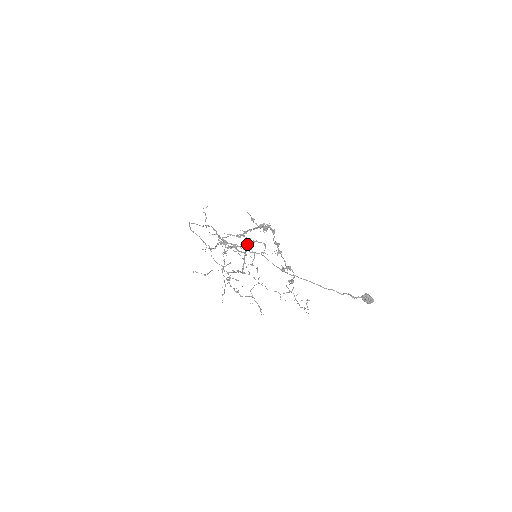
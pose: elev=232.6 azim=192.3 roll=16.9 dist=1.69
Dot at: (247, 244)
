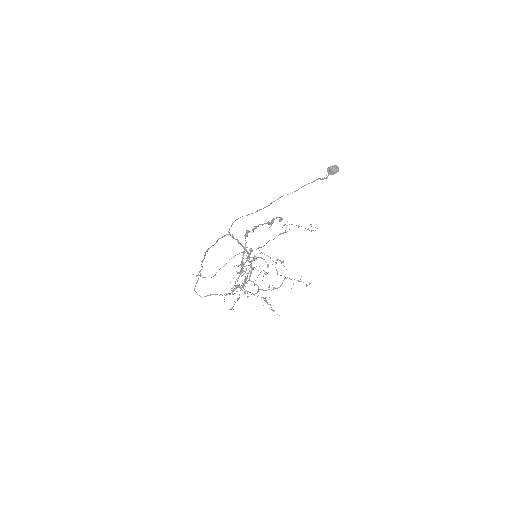
Dot at: occluded
